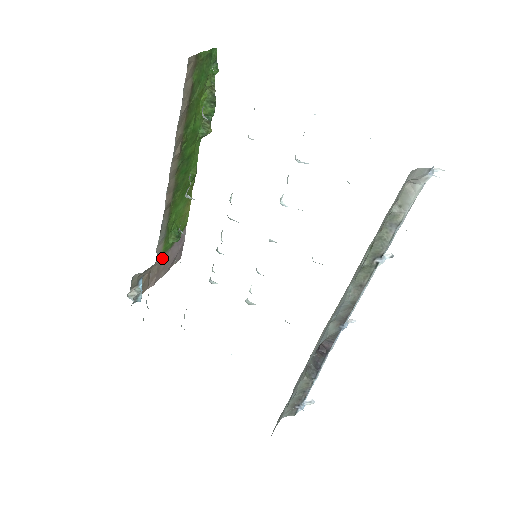
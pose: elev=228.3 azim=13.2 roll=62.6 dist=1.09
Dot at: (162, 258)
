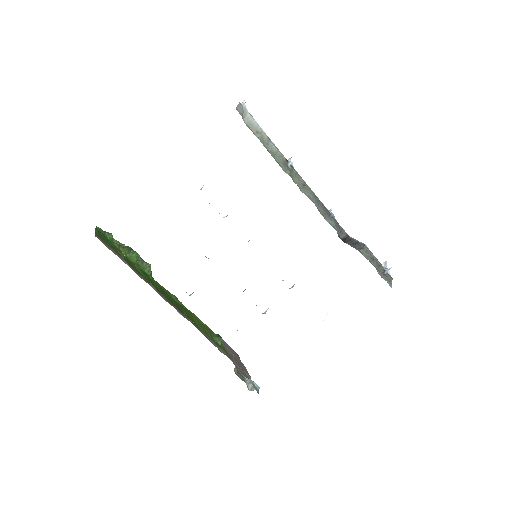
Dot at: (231, 358)
